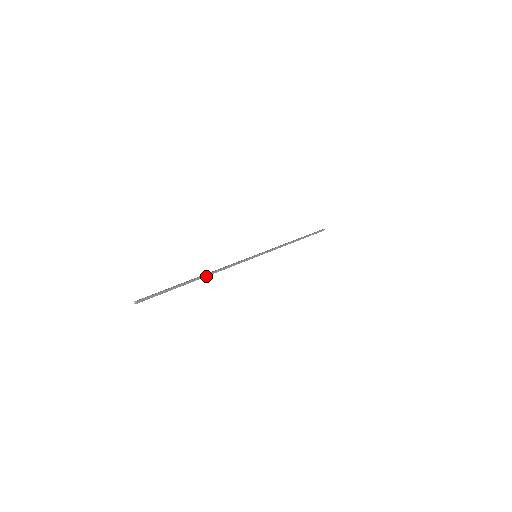
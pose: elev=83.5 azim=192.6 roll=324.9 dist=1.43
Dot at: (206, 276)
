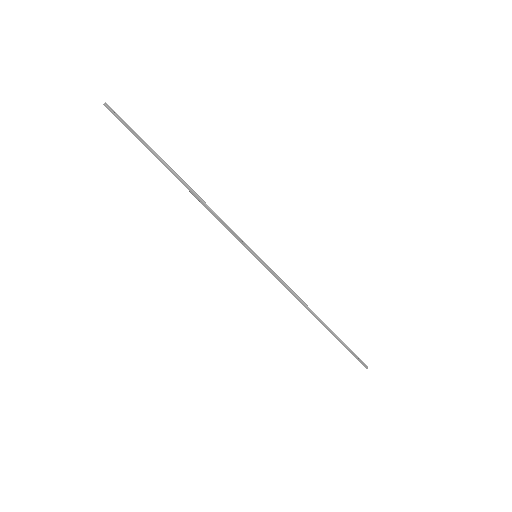
Dot at: (187, 186)
